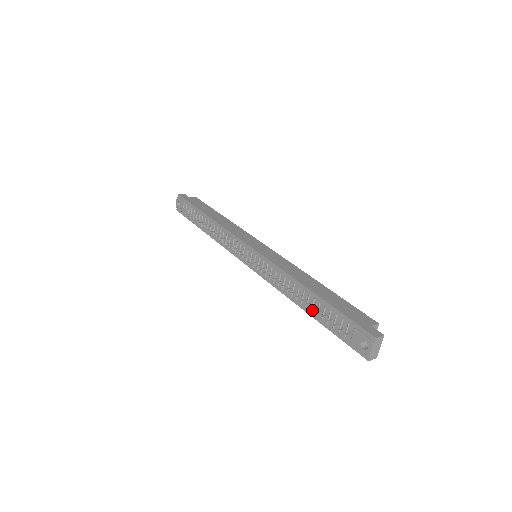
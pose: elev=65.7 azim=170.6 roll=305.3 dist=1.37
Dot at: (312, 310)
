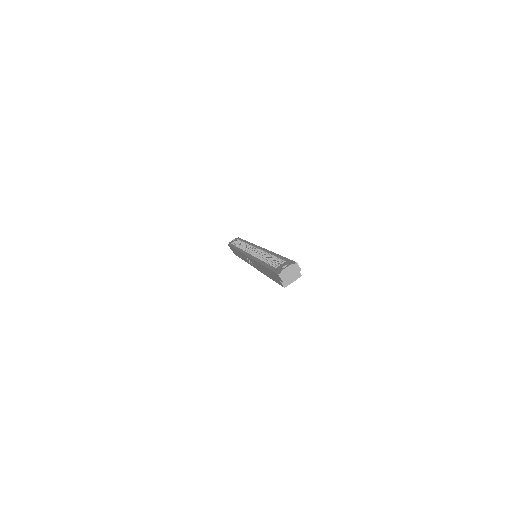
Dot at: occluded
